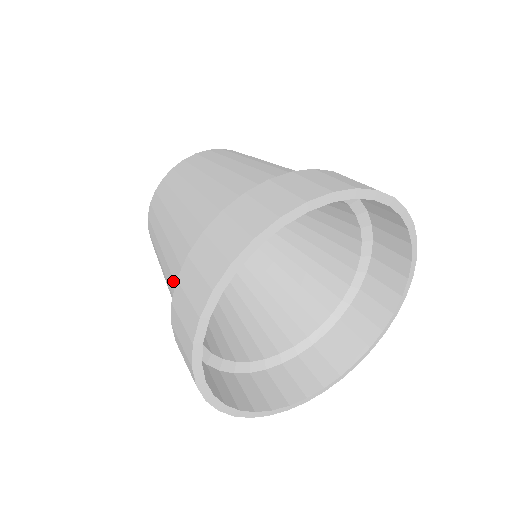
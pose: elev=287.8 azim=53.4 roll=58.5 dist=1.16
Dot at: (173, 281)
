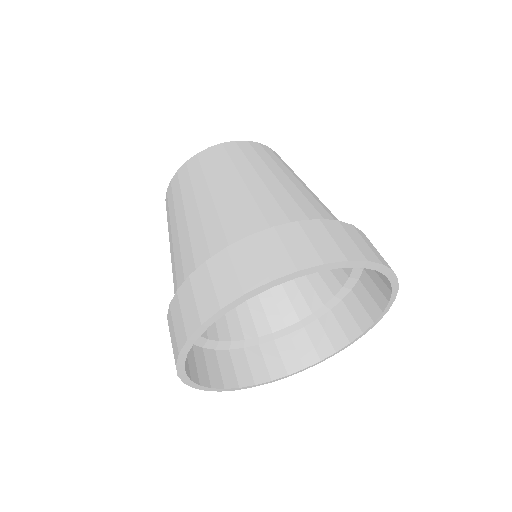
Dot at: occluded
